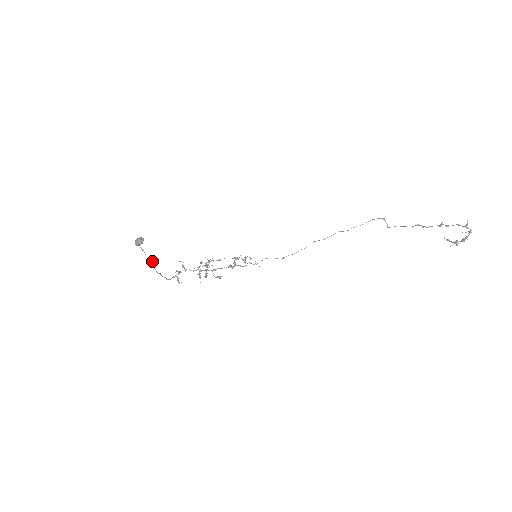
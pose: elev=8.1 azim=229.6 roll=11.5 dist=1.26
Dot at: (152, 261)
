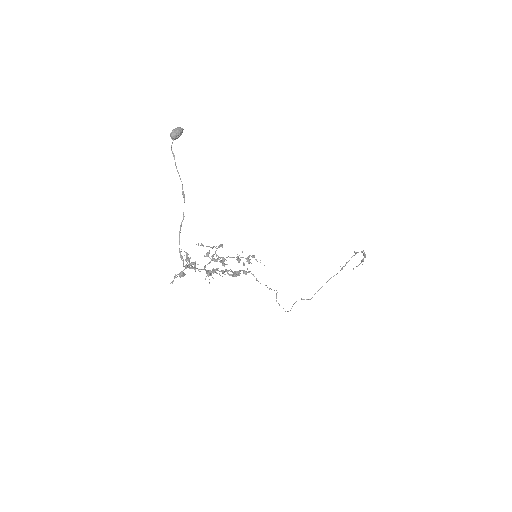
Dot at: occluded
